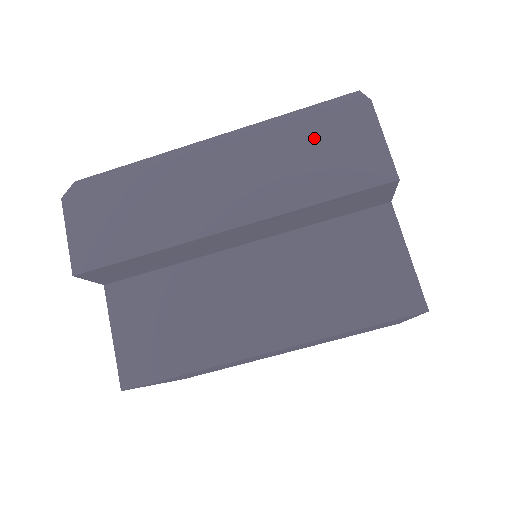
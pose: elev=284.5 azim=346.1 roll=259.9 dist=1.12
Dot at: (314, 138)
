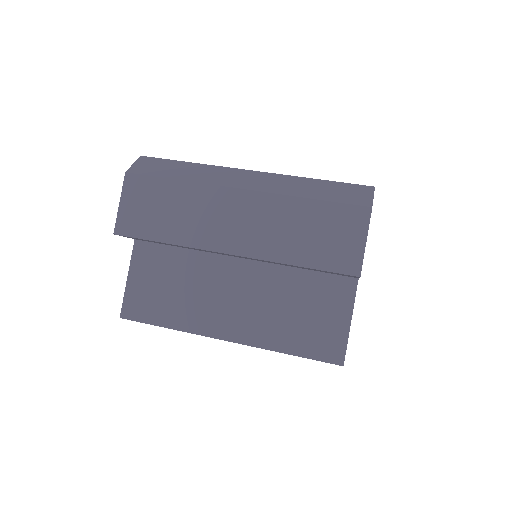
Dot at: (318, 216)
